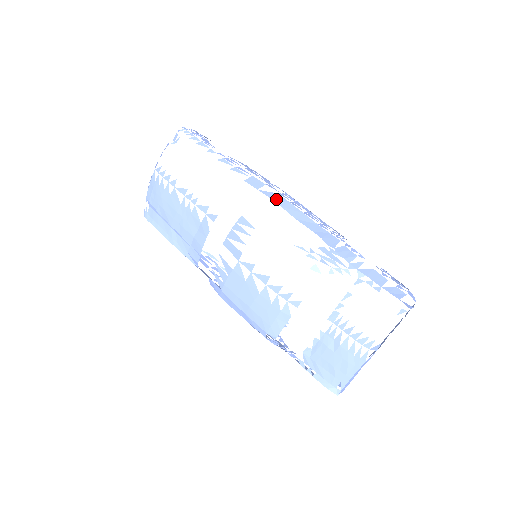
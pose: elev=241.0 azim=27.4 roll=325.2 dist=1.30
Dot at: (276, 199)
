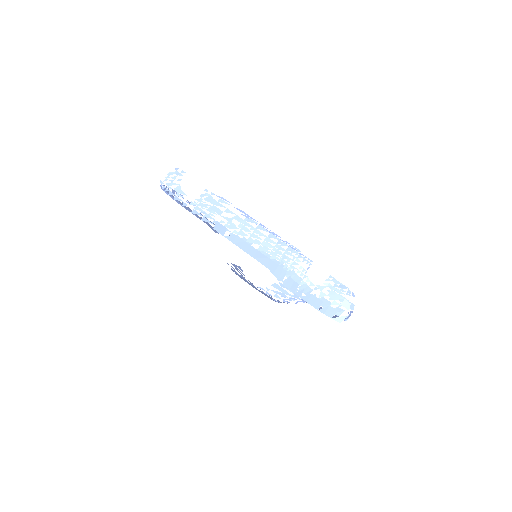
Dot at: (237, 243)
